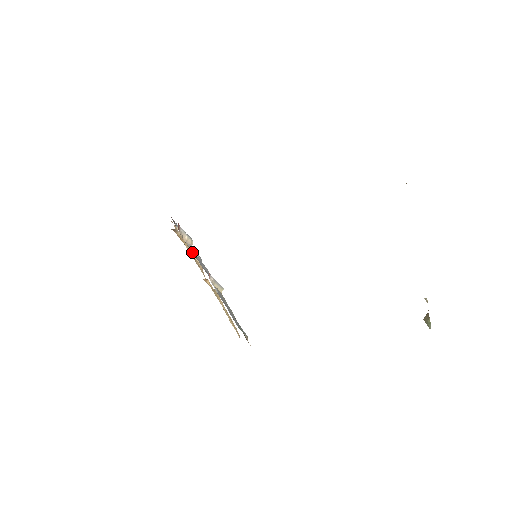
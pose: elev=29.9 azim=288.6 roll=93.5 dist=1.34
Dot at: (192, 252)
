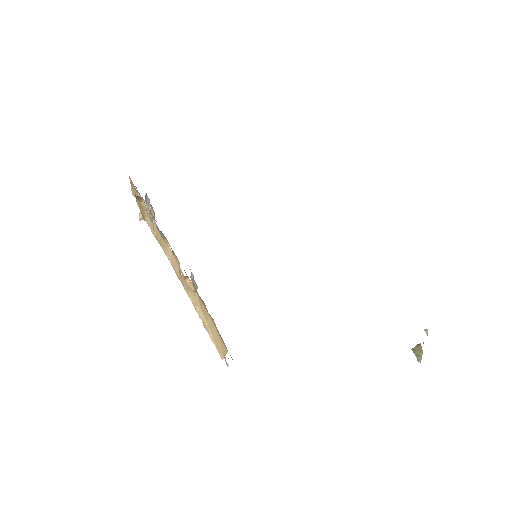
Dot at: (158, 231)
